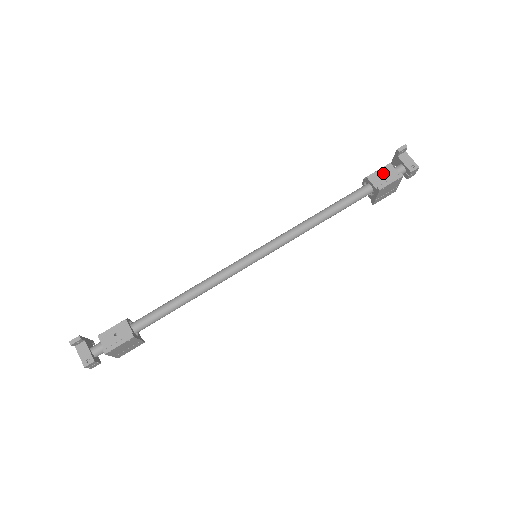
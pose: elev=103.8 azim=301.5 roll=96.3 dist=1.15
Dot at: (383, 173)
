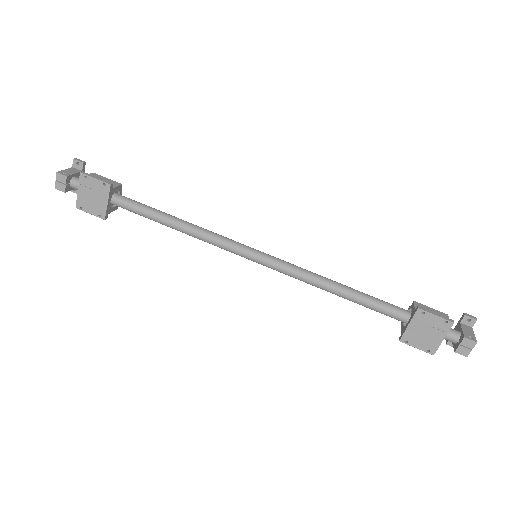
Dot at: (433, 311)
